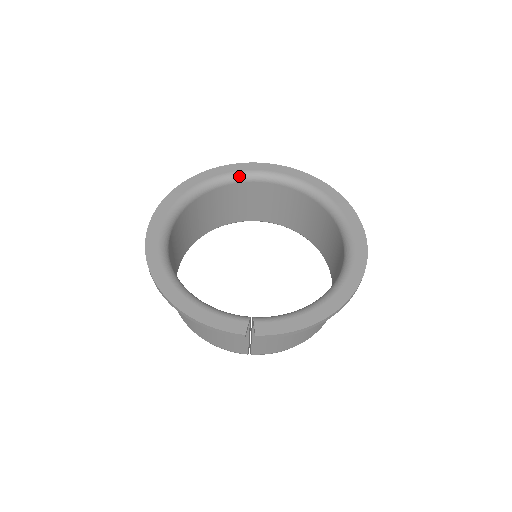
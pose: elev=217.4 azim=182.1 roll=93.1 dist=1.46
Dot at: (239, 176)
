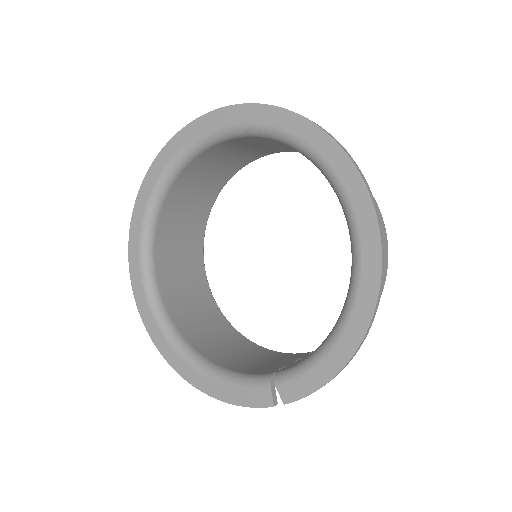
Dot at: (177, 163)
